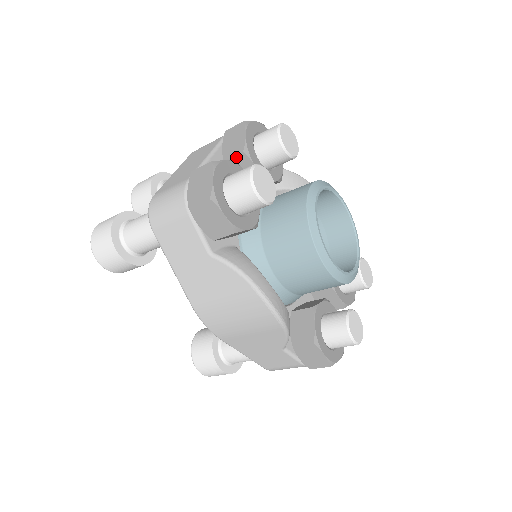
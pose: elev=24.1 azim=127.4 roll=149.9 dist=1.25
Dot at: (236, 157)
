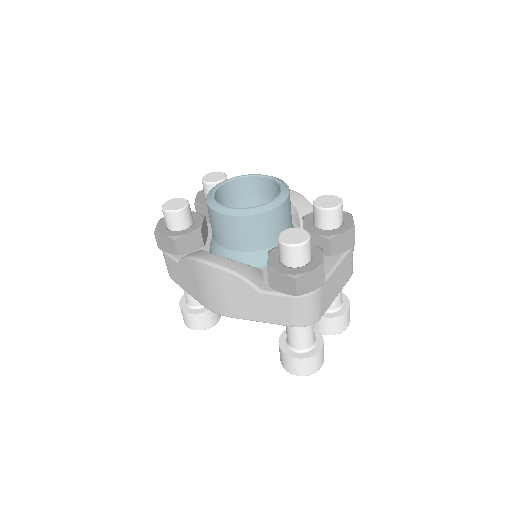
Dot at: (196, 210)
